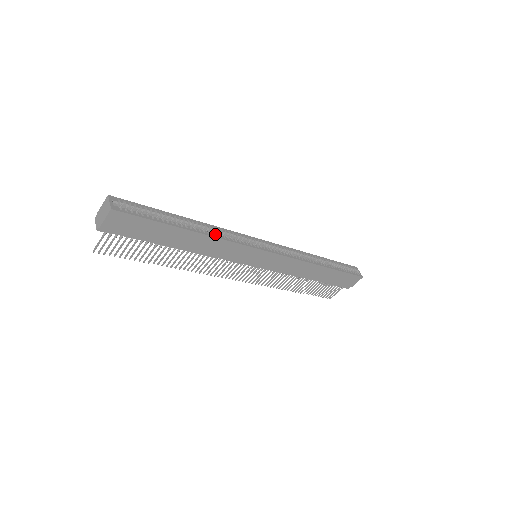
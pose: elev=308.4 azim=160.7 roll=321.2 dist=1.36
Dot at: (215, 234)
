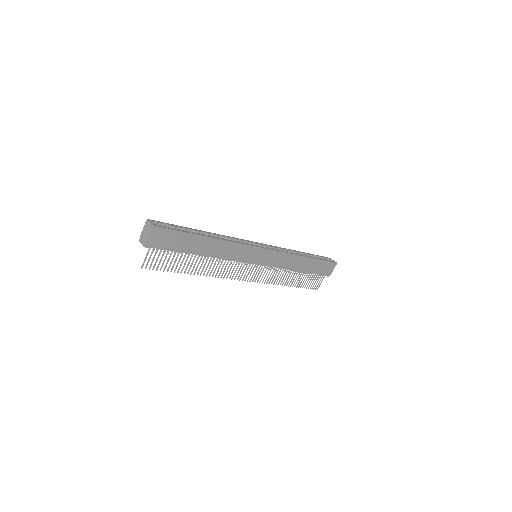
Dot at: (225, 239)
